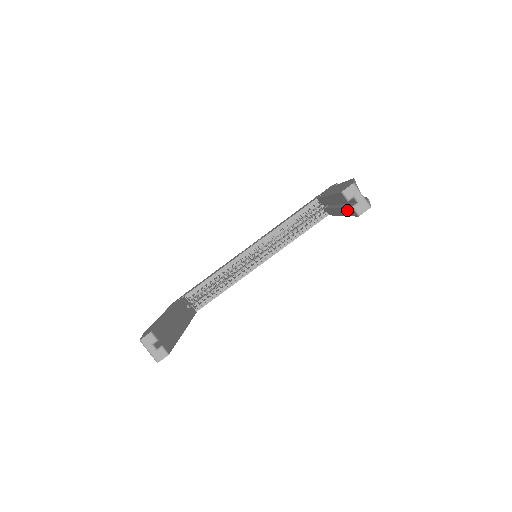
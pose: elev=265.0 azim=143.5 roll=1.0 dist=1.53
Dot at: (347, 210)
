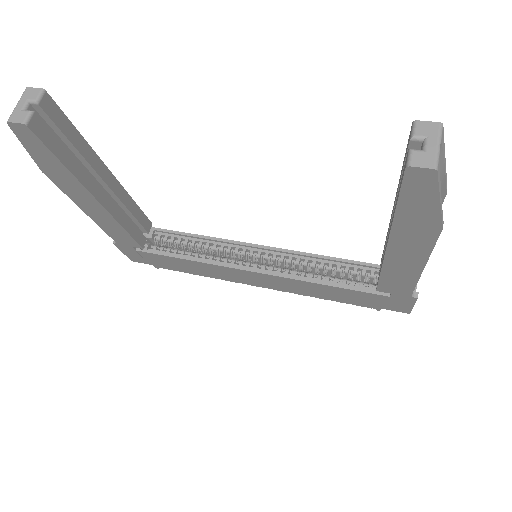
Dot at: (399, 188)
